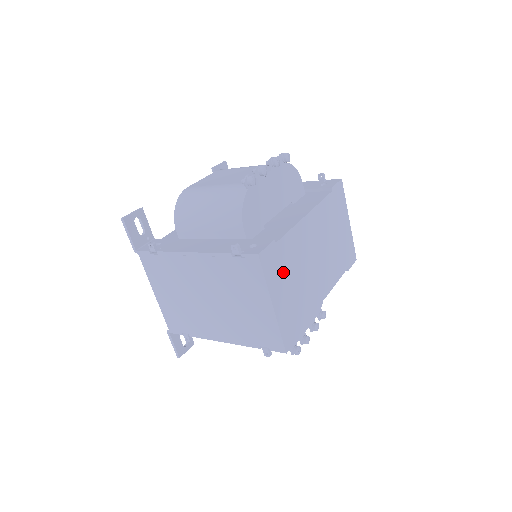
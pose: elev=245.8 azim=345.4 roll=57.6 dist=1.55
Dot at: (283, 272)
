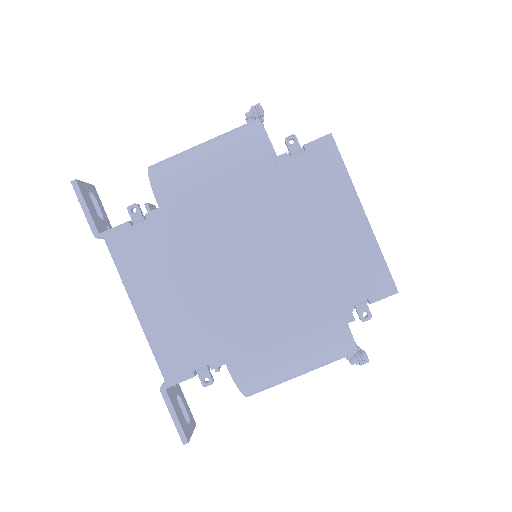
Dot at: occluded
